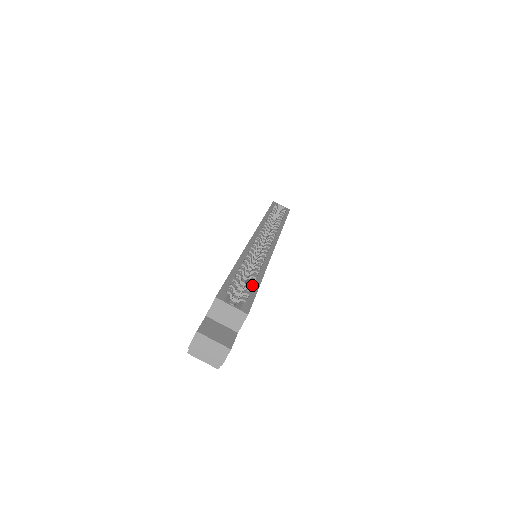
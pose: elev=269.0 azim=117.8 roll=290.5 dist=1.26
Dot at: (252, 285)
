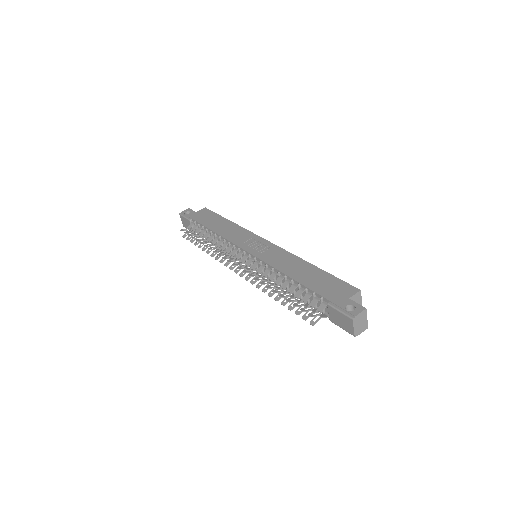
Dot at: occluded
